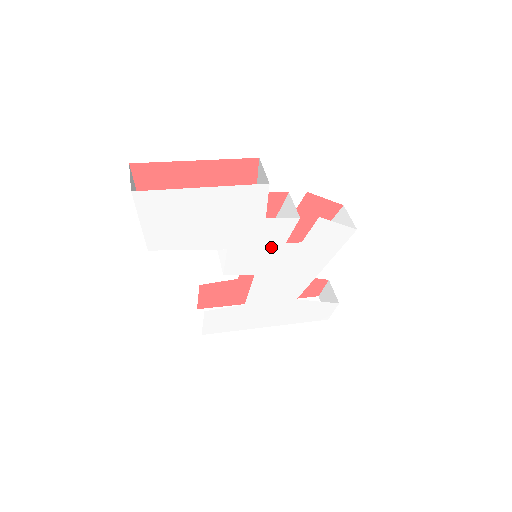
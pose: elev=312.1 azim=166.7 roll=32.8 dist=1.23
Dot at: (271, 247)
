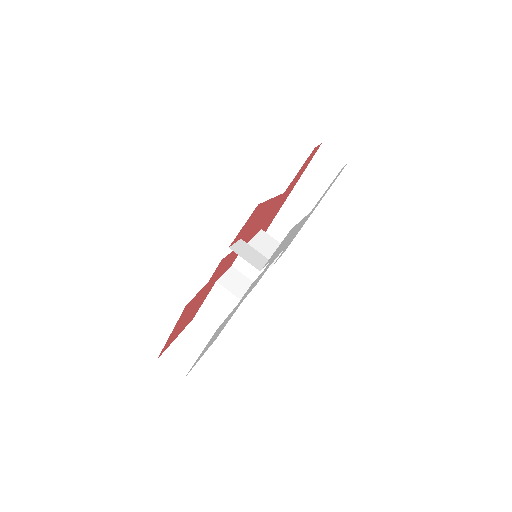
Dot at: (259, 277)
